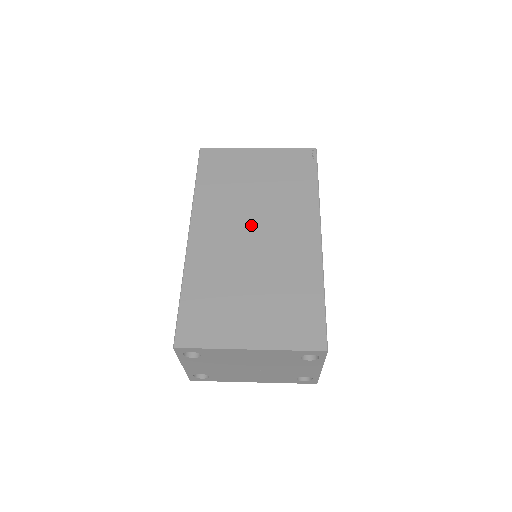
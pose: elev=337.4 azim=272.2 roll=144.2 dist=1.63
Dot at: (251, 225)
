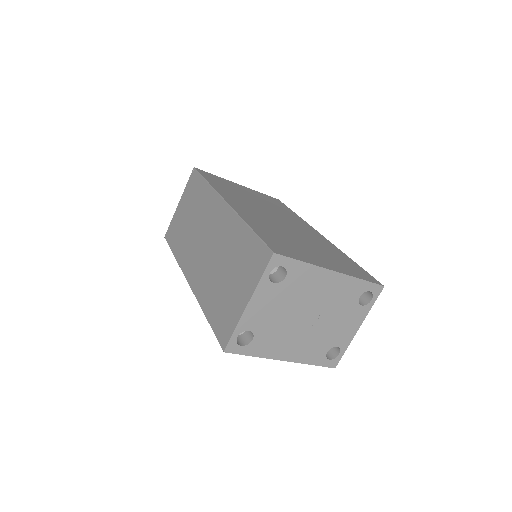
Dot at: (270, 214)
